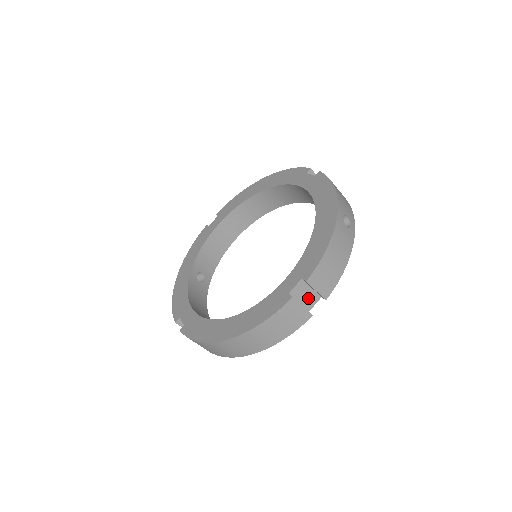
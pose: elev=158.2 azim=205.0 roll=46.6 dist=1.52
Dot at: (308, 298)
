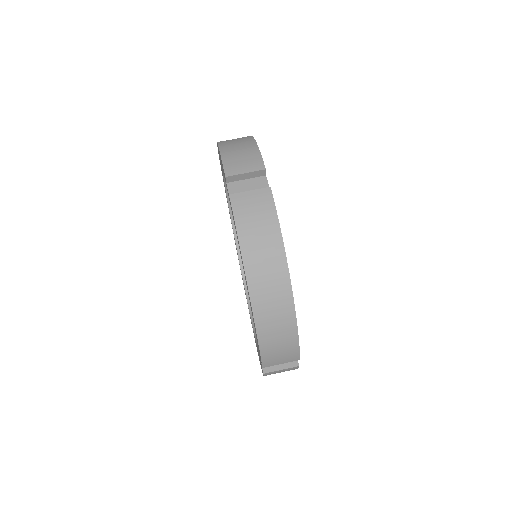
Dot at: (254, 187)
